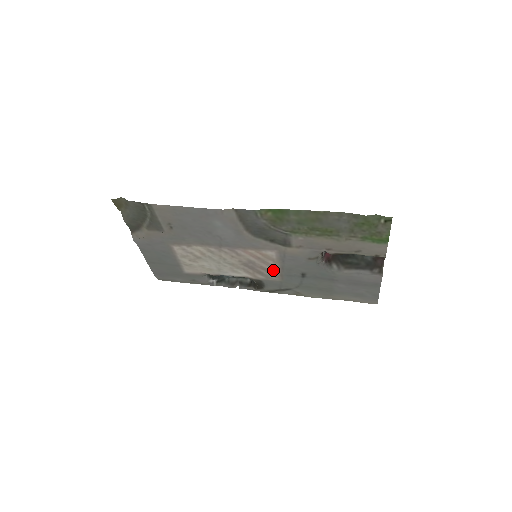
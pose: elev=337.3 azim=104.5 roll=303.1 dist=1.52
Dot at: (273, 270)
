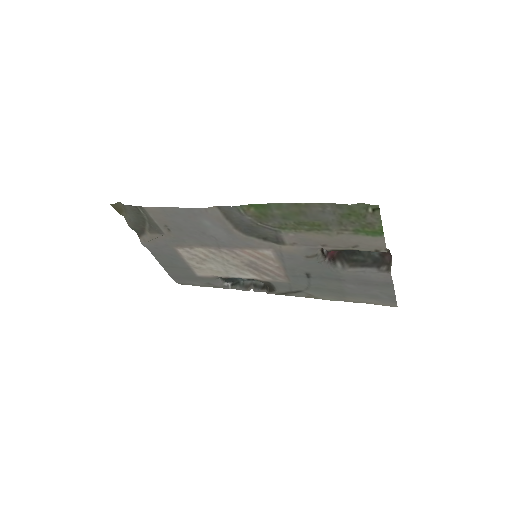
Dot at: (277, 271)
